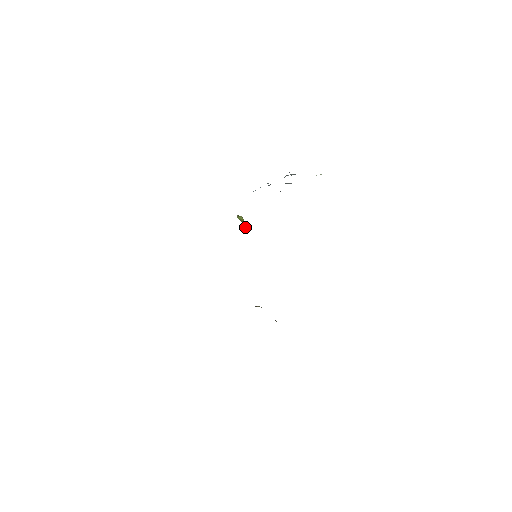
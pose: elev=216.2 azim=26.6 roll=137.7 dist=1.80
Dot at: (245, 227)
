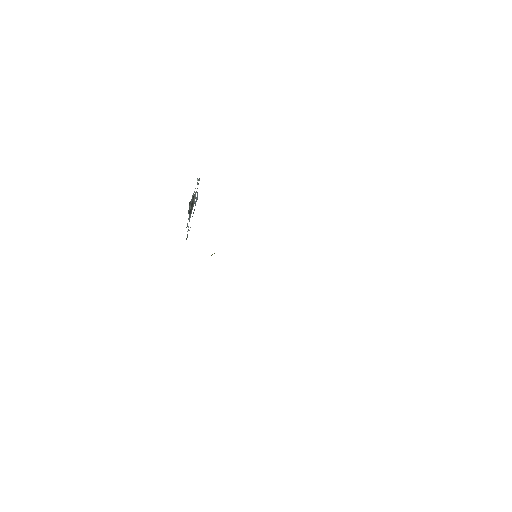
Dot at: occluded
